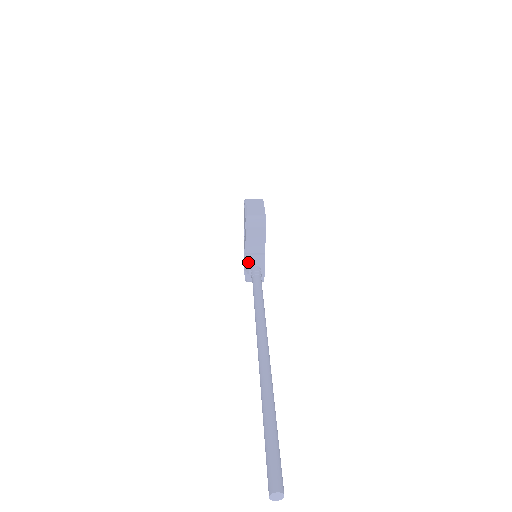
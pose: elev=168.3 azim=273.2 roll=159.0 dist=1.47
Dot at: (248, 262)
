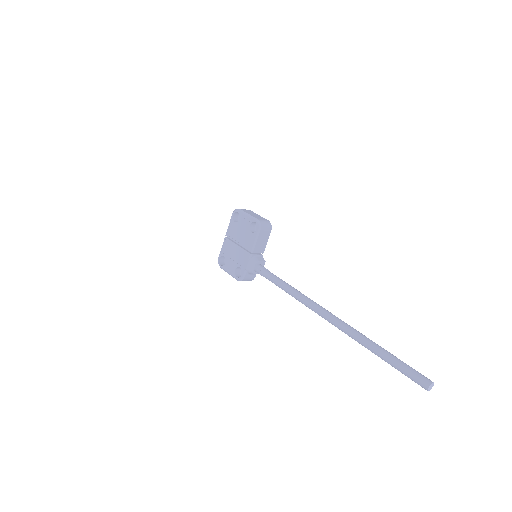
Dot at: (253, 261)
